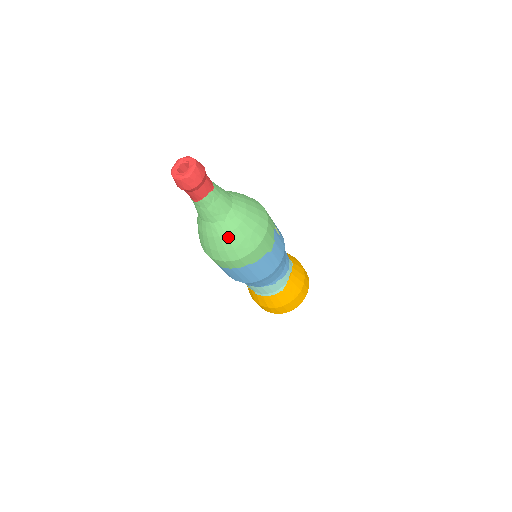
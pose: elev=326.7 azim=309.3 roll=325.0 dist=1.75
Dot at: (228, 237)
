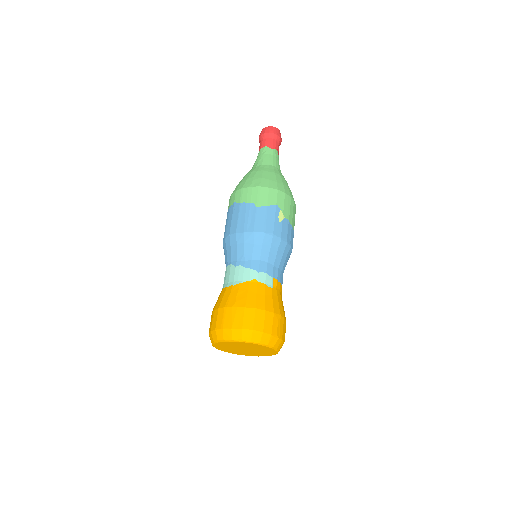
Dot at: (247, 175)
